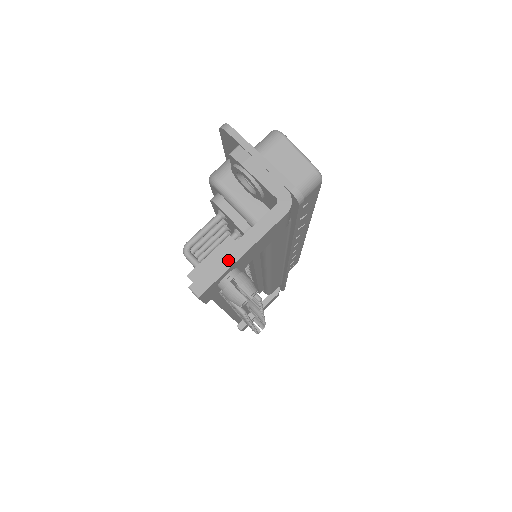
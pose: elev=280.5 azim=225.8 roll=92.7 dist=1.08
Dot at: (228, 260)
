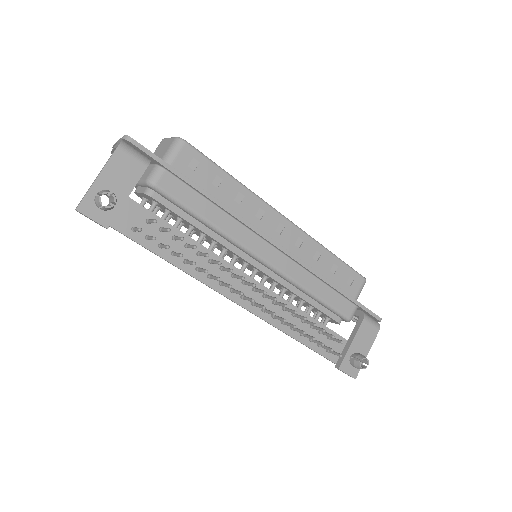
Dot at: (91, 185)
